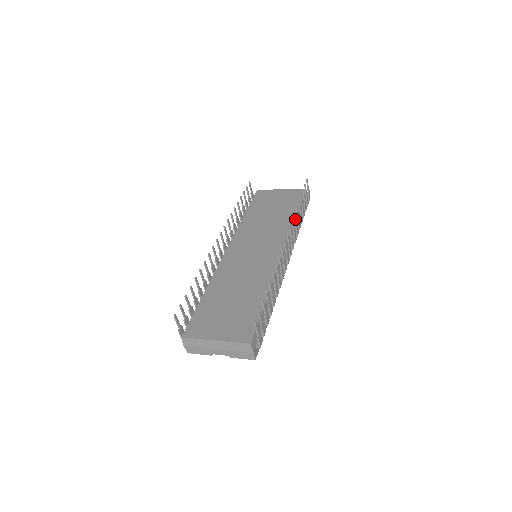
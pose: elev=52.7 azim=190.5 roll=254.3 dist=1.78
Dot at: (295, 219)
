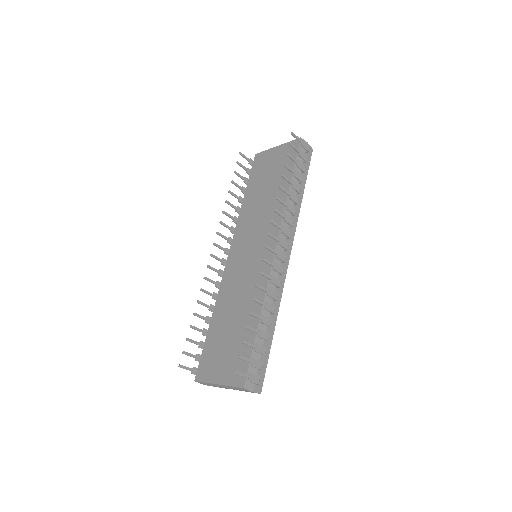
Dot at: (281, 202)
